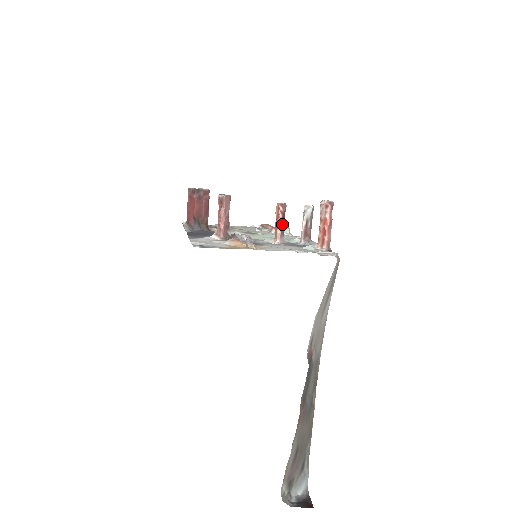
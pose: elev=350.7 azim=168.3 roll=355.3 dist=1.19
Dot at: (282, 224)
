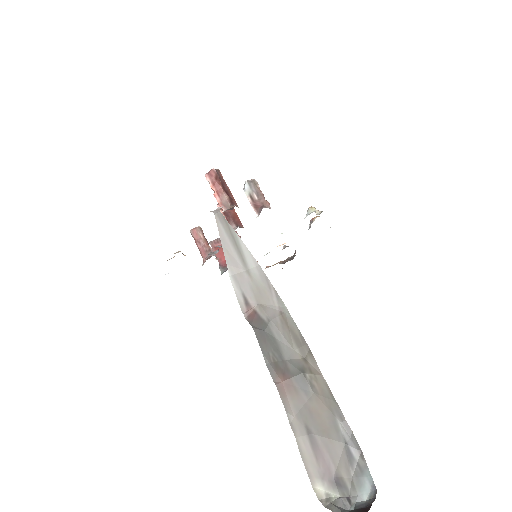
Dot at: (227, 217)
